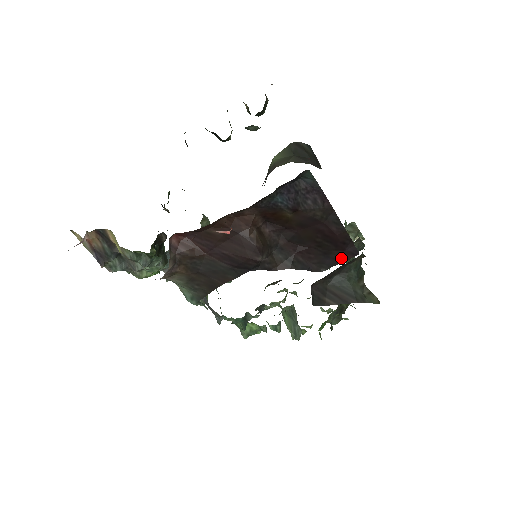
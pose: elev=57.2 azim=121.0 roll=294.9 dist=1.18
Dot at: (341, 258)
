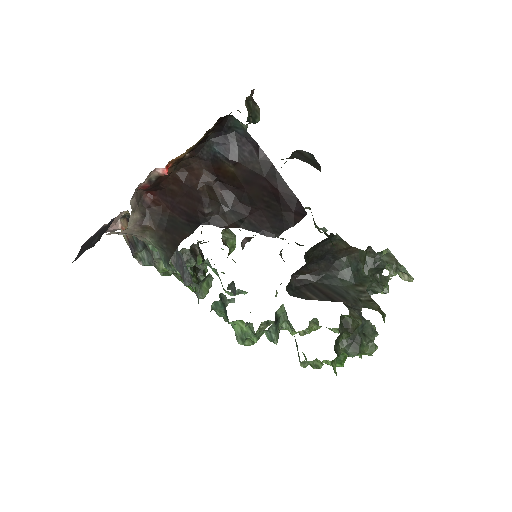
Dot at: (292, 221)
